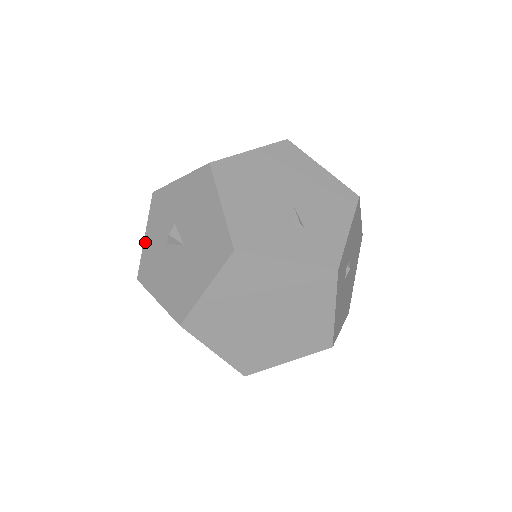
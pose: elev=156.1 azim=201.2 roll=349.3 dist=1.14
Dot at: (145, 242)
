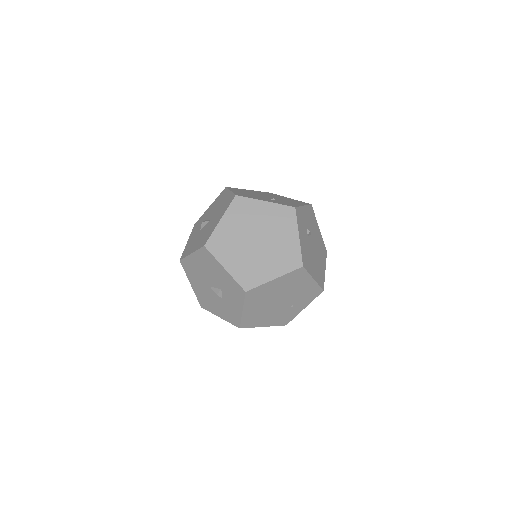
Dot at: (187, 243)
